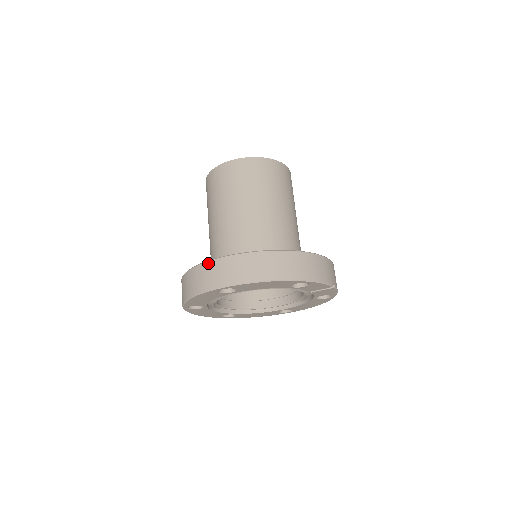
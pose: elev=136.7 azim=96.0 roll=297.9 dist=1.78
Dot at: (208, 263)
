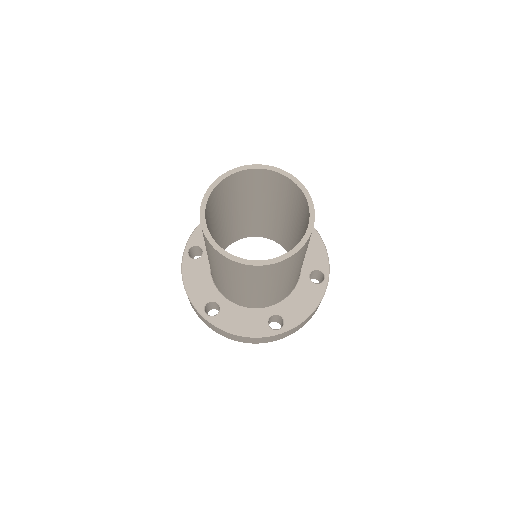
Dot at: occluded
